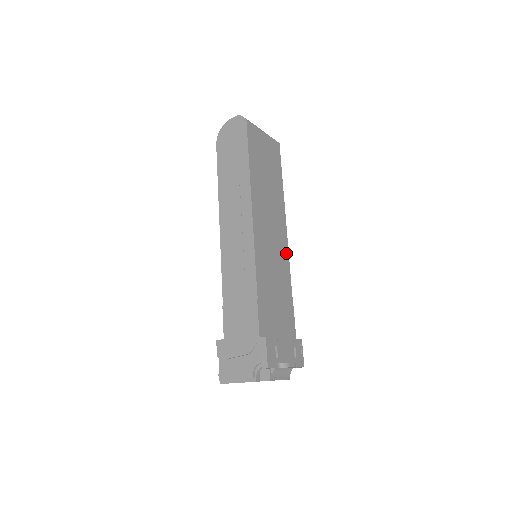
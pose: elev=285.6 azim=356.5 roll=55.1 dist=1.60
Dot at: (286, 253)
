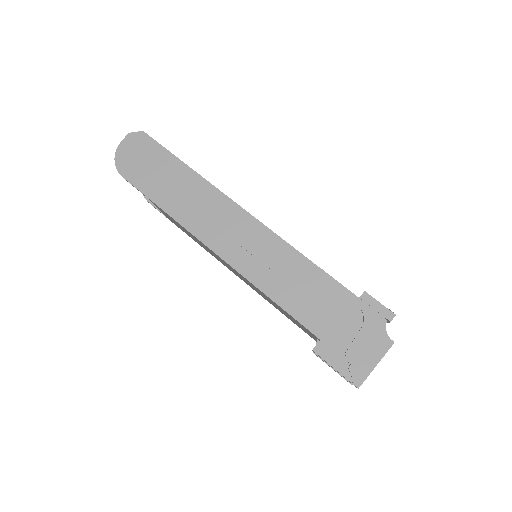
Dot at: occluded
